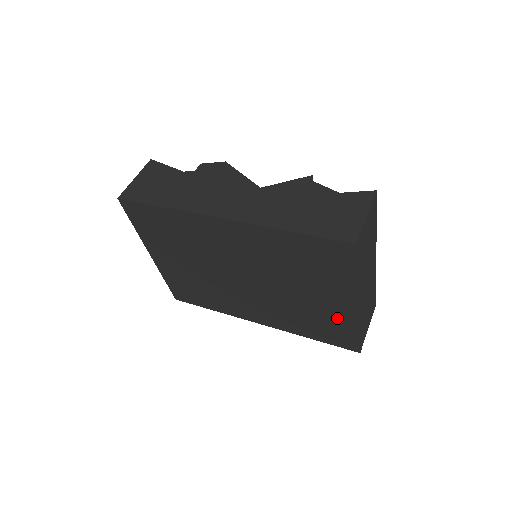
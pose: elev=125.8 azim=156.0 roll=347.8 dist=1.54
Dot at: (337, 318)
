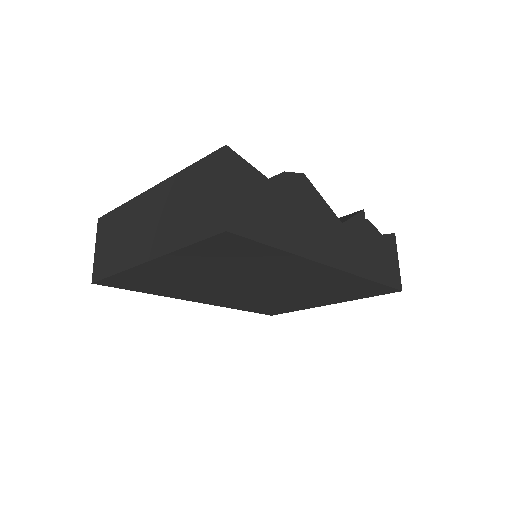
Dot at: (297, 306)
